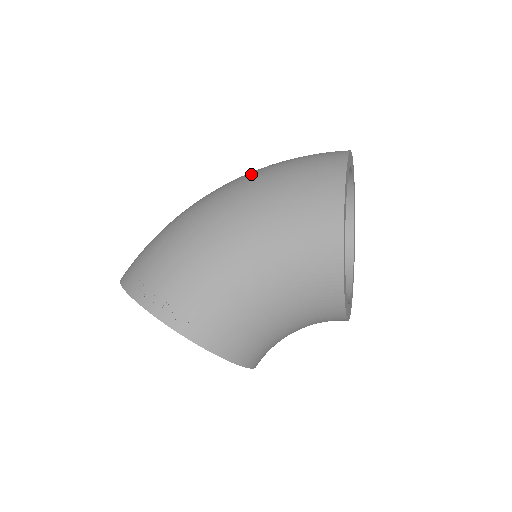
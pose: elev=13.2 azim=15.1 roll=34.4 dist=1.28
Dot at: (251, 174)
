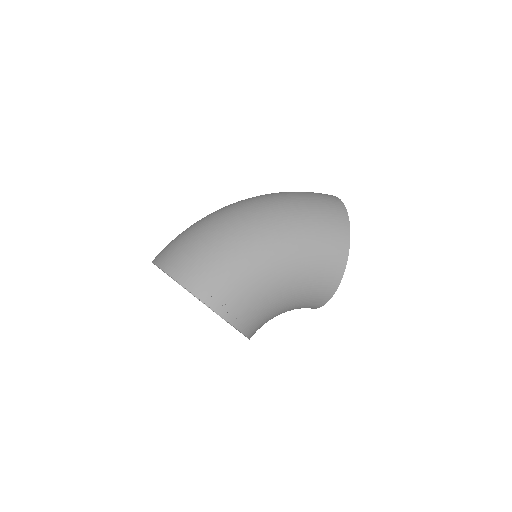
Dot at: (281, 206)
